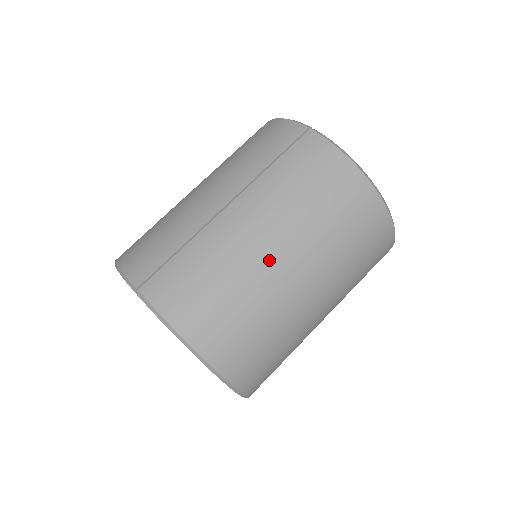
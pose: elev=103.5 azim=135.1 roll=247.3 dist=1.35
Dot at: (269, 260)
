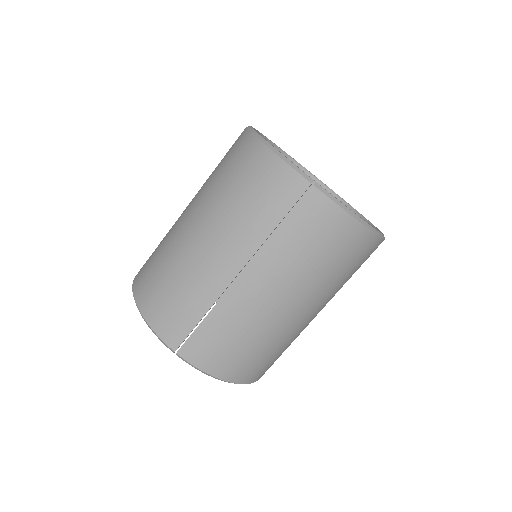
Dot at: (283, 314)
